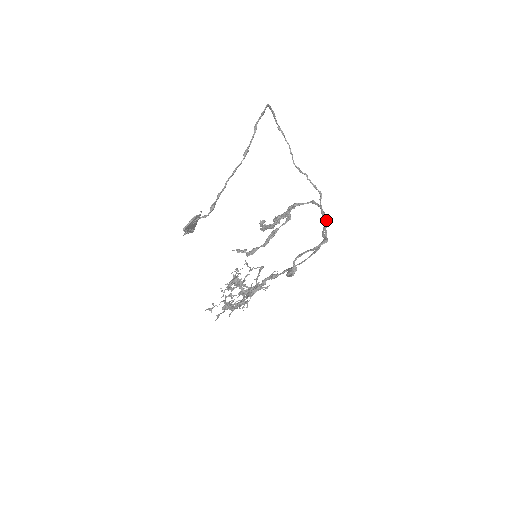
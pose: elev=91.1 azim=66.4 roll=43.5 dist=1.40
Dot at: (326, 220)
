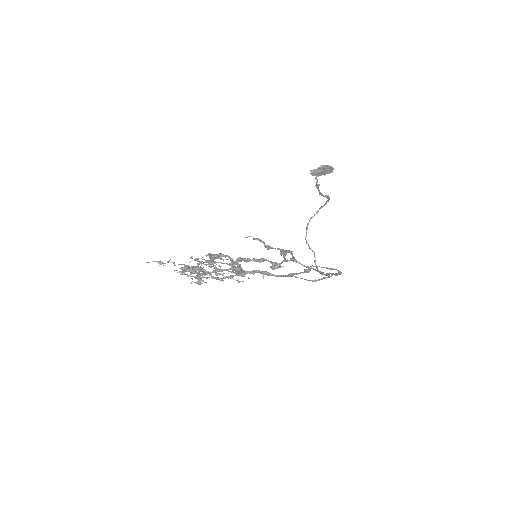
Dot at: occluded
